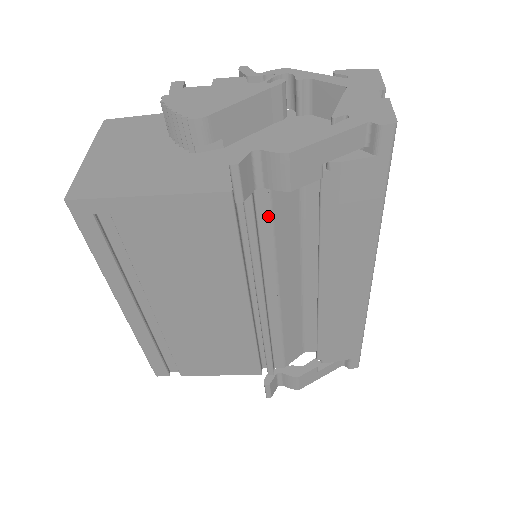
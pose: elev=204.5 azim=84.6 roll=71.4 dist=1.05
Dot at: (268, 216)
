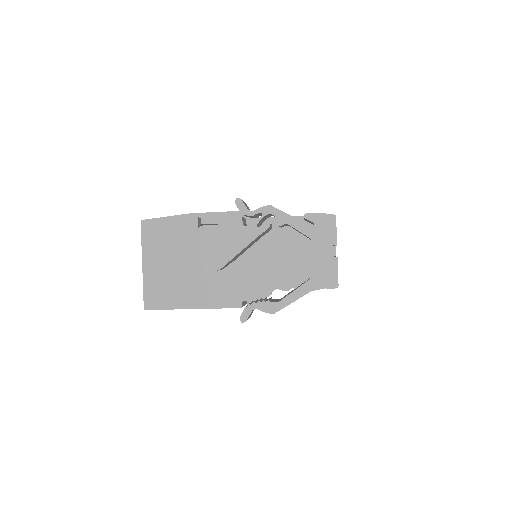
Dot at: occluded
